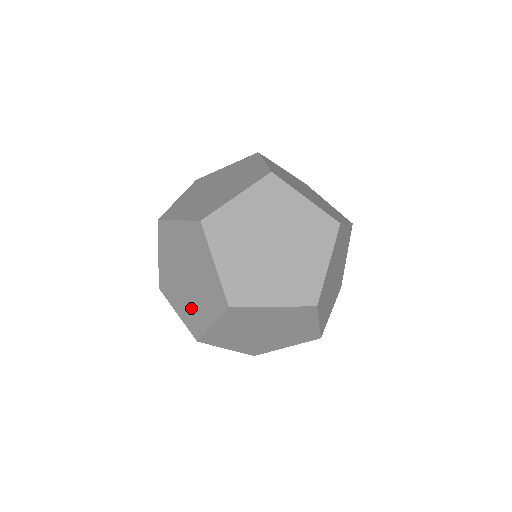
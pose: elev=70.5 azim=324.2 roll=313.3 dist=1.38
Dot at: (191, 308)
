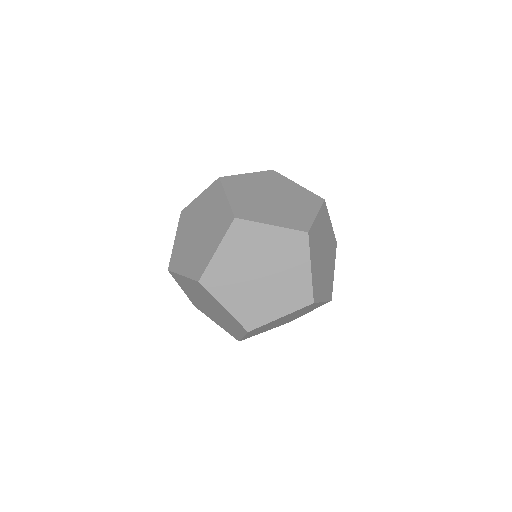
Dot at: (223, 324)
